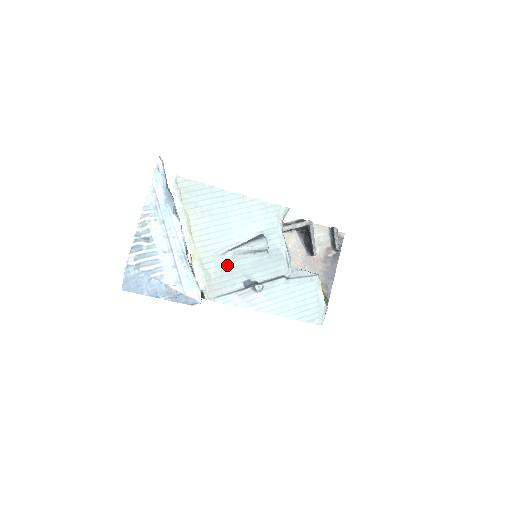
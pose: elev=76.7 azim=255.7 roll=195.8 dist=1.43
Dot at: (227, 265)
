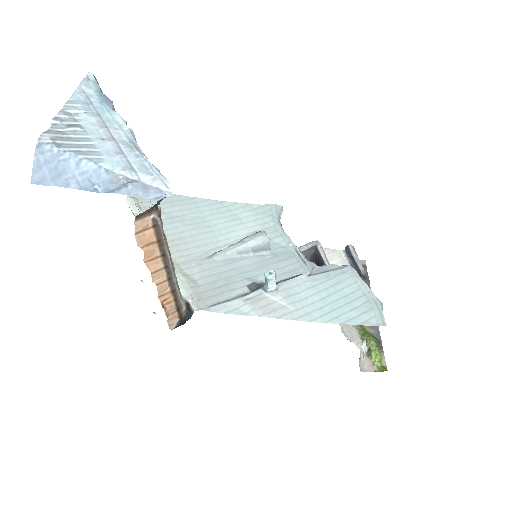
Dot at: (218, 269)
